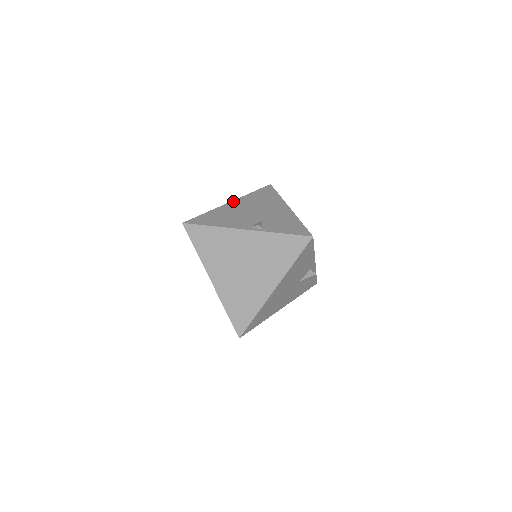
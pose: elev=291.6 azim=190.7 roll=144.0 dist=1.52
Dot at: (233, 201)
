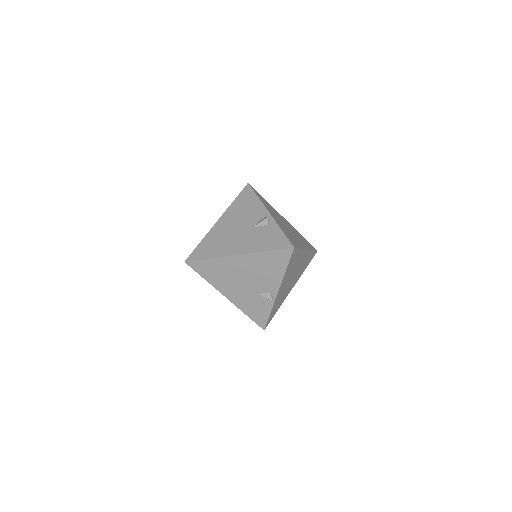
Dot at: occluded
